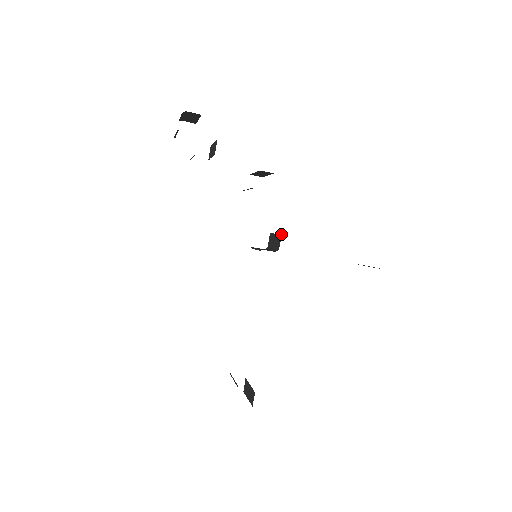
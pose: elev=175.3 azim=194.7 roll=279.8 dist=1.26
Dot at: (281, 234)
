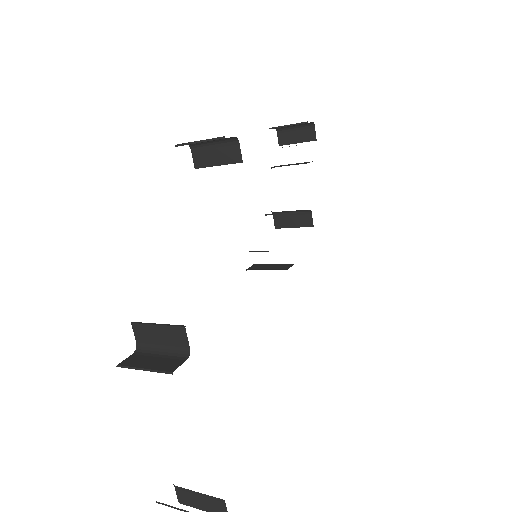
Dot at: occluded
